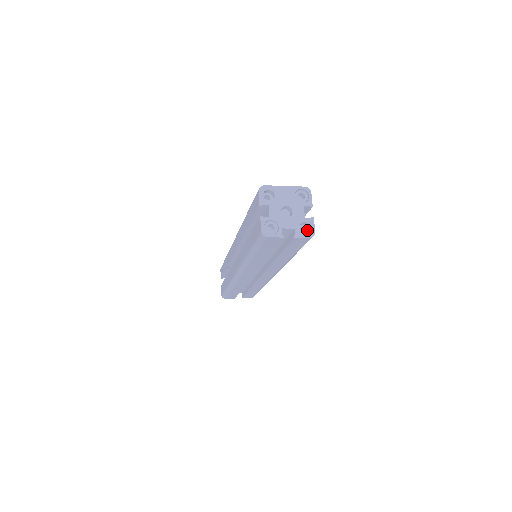
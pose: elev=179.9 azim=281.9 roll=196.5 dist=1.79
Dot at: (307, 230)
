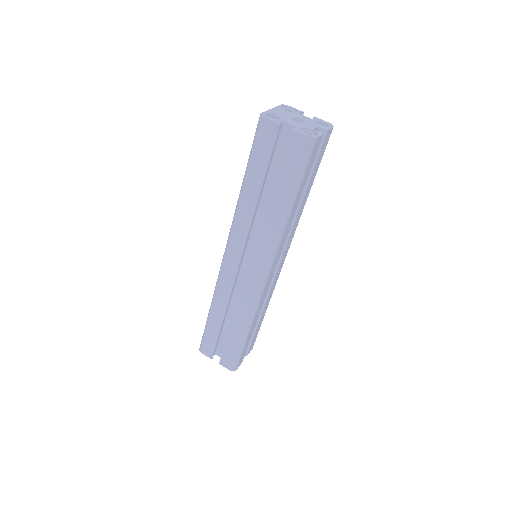
Dot at: occluded
